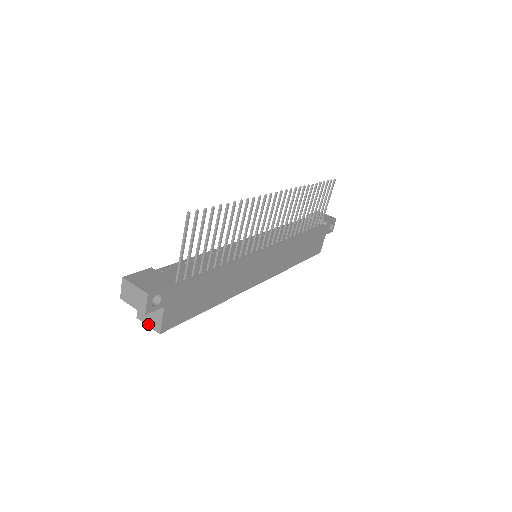
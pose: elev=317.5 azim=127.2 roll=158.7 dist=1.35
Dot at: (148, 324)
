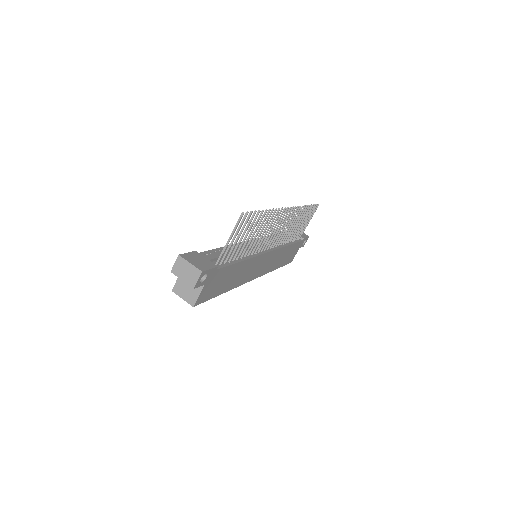
Dot at: (183, 297)
